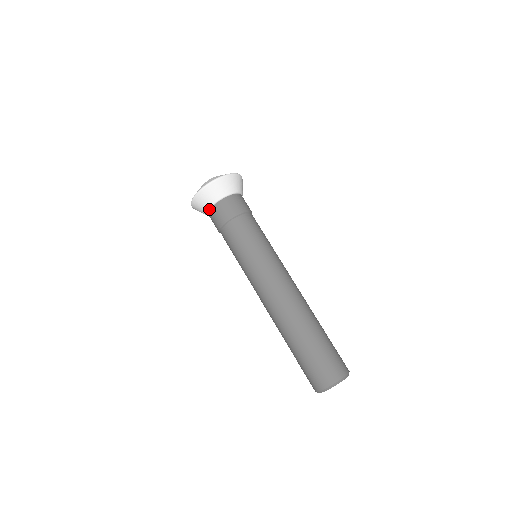
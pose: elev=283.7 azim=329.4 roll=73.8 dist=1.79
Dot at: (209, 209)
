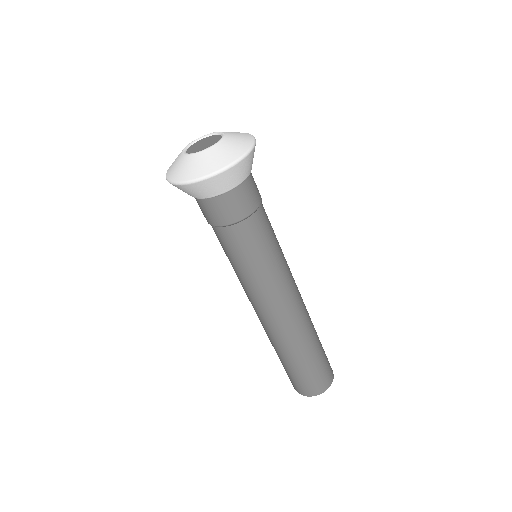
Dot at: occluded
